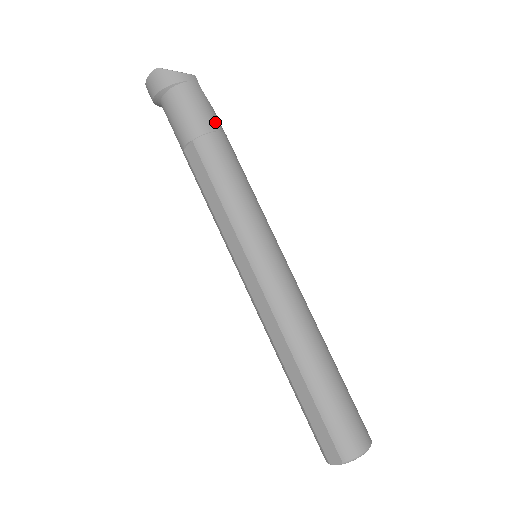
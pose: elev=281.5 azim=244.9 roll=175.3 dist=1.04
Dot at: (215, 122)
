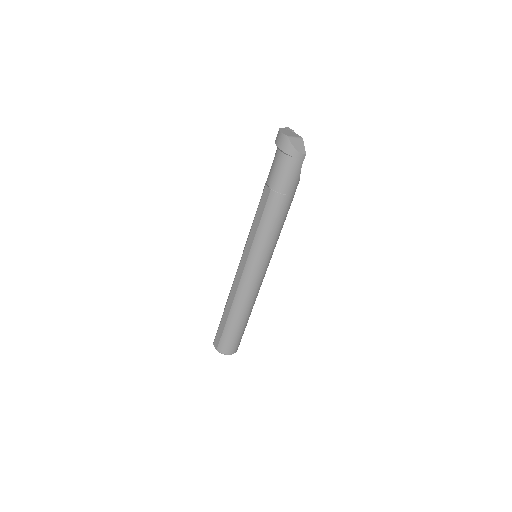
Dot at: (292, 189)
